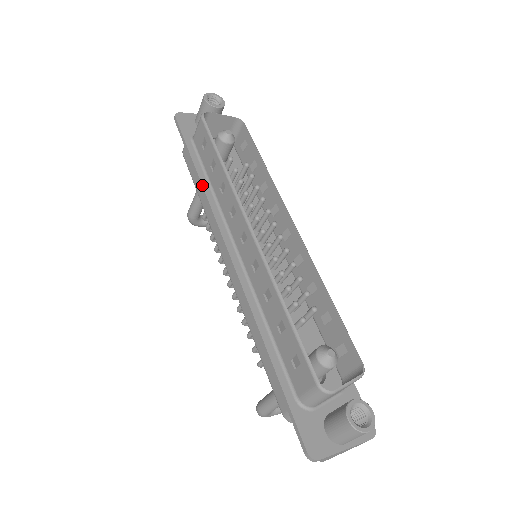
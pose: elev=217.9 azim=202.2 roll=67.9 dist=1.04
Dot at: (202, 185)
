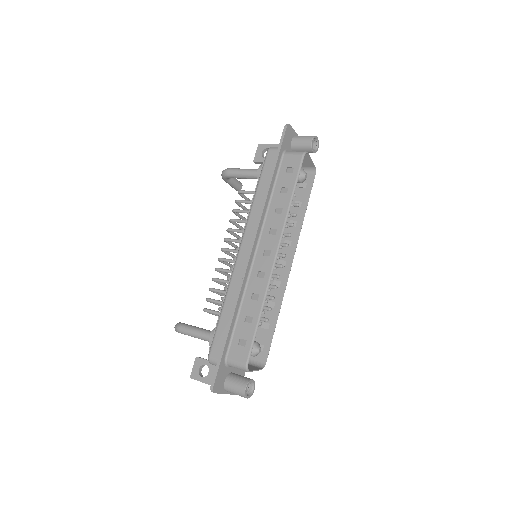
Dot at: (268, 194)
